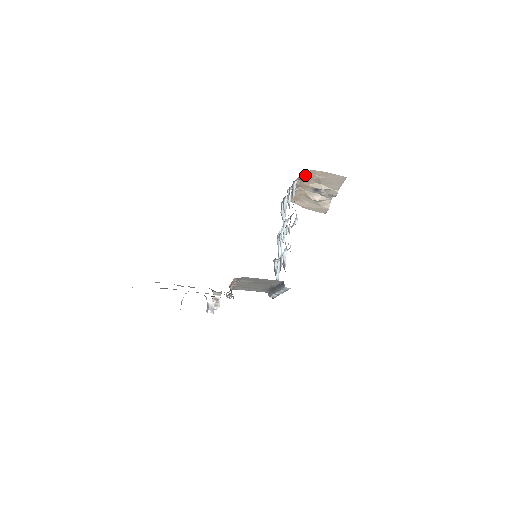
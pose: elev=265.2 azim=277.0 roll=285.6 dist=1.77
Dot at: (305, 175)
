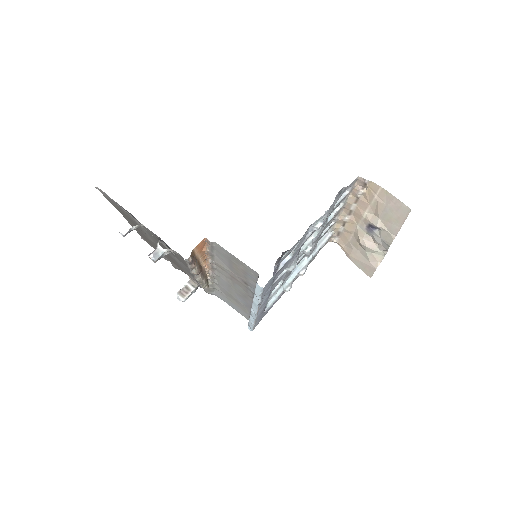
Dot at: (363, 190)
